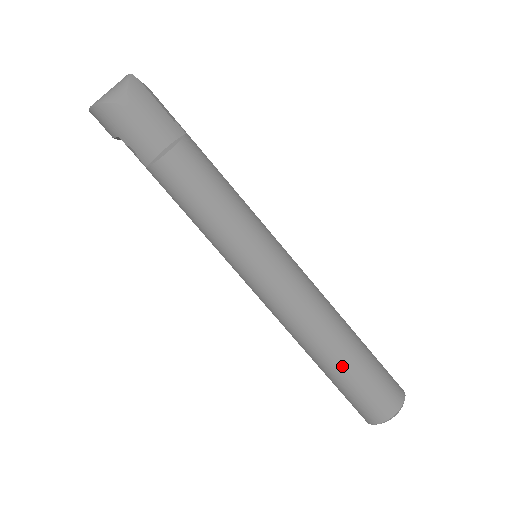
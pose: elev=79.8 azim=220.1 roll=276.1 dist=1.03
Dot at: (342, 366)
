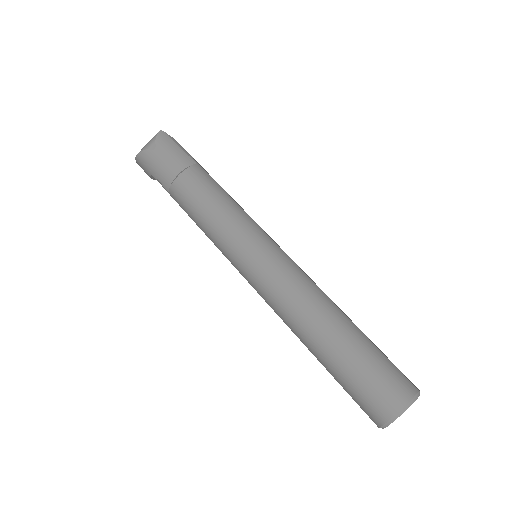
Dot at: (334, 352)
